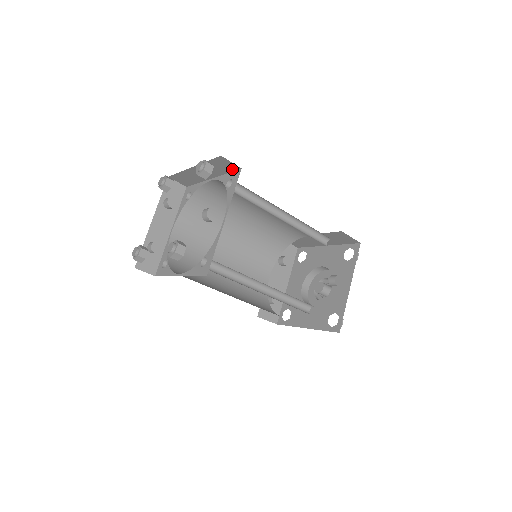
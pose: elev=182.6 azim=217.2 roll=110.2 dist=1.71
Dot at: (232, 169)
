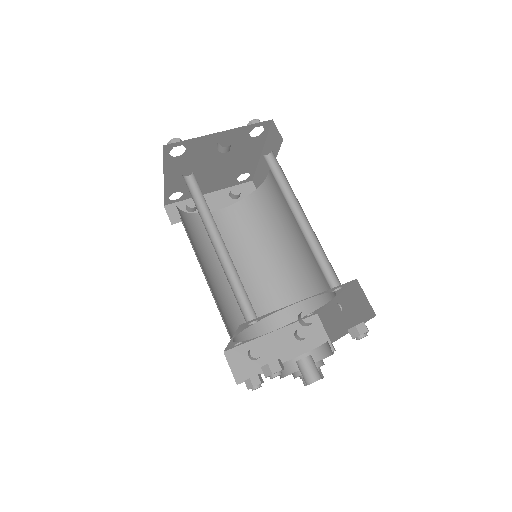
Dot at: (279, 145)
